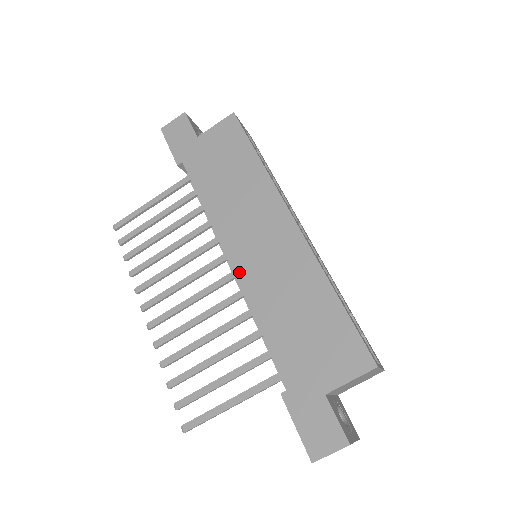
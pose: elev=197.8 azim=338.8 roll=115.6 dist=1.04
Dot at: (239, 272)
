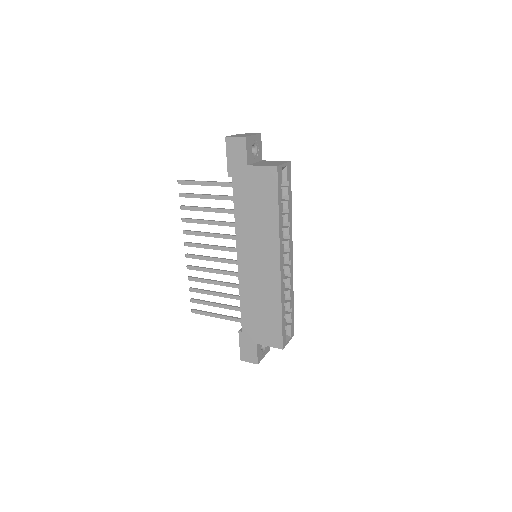
Dot at: (241, 269)
